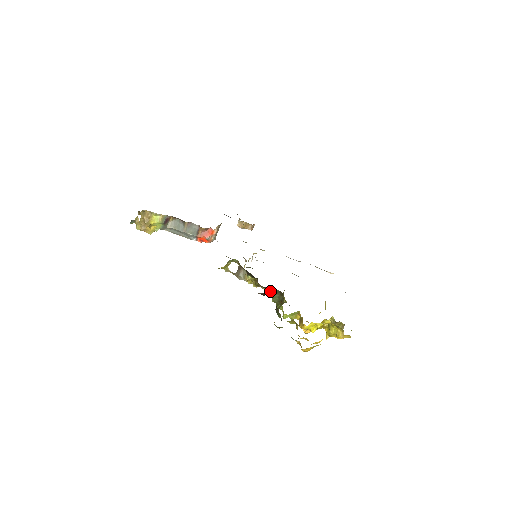
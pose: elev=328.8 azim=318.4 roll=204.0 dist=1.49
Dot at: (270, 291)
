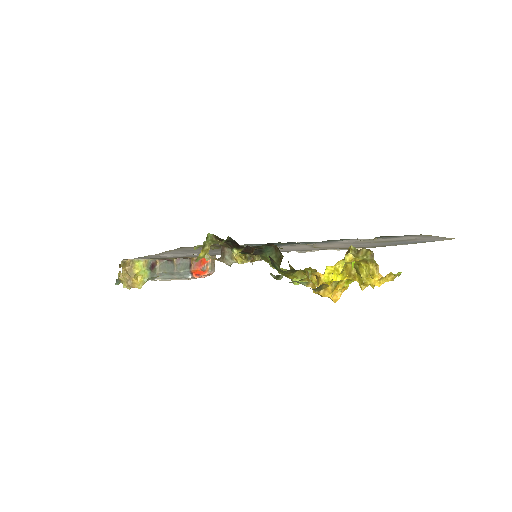
Dot at: (263, 254)
